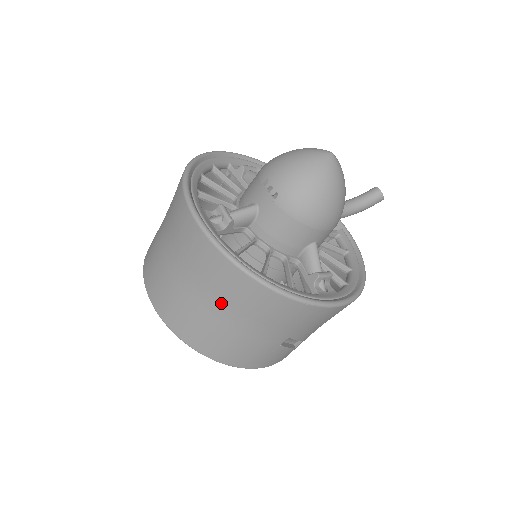
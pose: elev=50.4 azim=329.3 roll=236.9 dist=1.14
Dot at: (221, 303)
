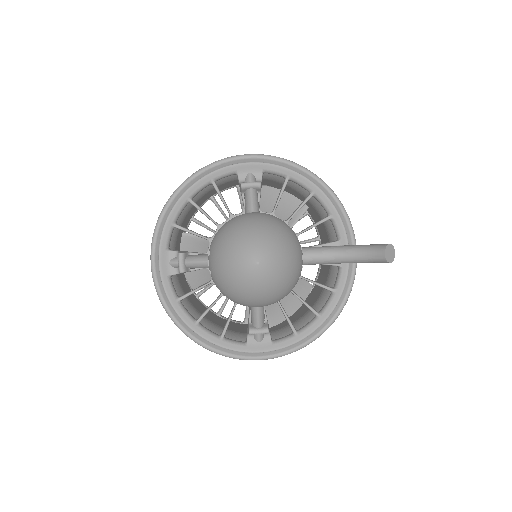
Dot at: occluded
